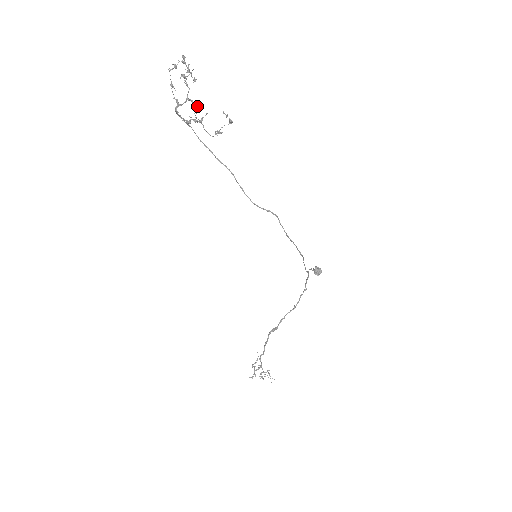
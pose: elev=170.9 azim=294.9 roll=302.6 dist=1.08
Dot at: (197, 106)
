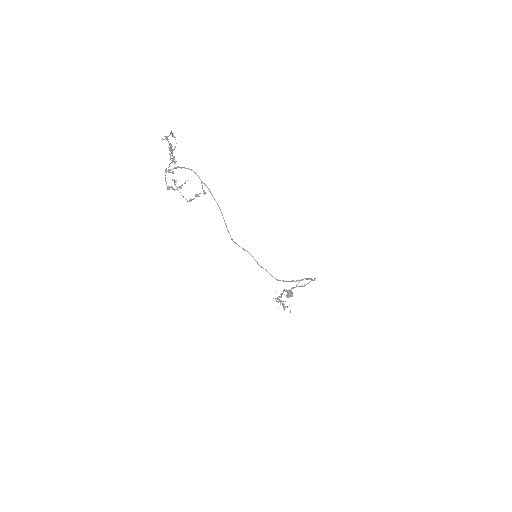
Dot at: (174, 179)
